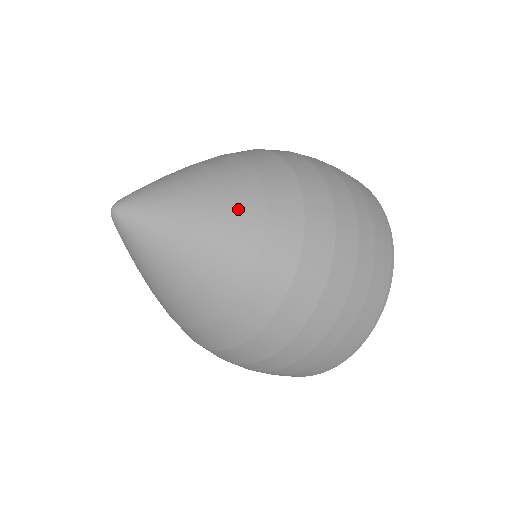
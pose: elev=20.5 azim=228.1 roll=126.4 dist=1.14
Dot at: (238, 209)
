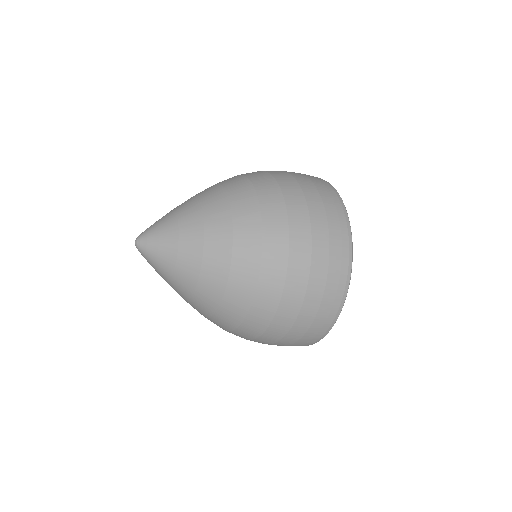
Dot at: (209, 275)
